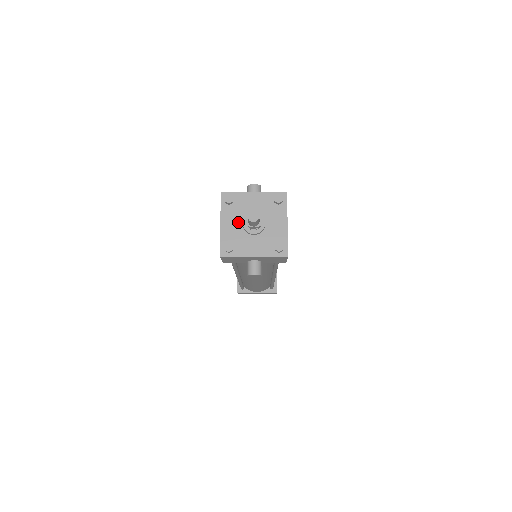
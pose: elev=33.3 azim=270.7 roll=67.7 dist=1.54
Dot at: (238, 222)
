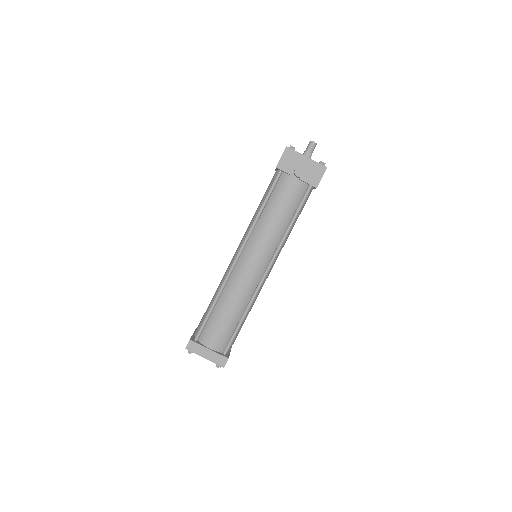
Dot at: occluded
